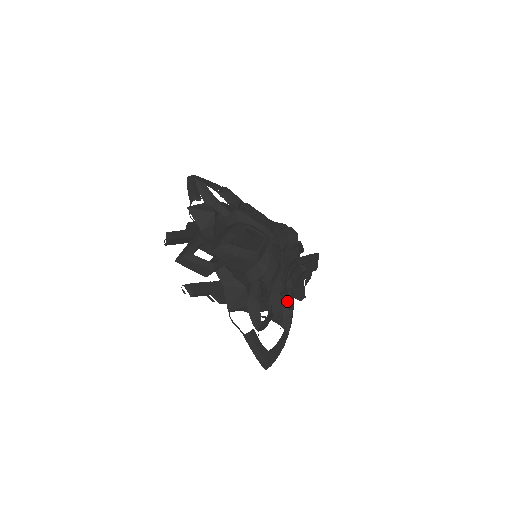
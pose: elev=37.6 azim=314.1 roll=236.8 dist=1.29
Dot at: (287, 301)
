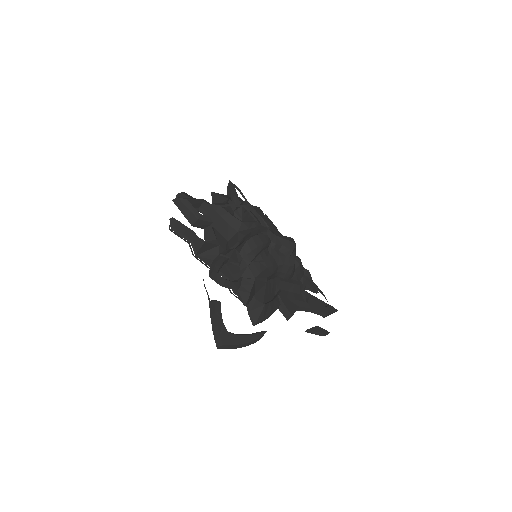
Dot at: (266, 299)
